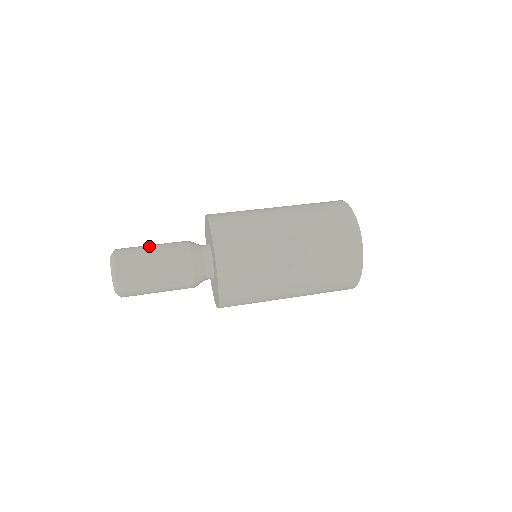
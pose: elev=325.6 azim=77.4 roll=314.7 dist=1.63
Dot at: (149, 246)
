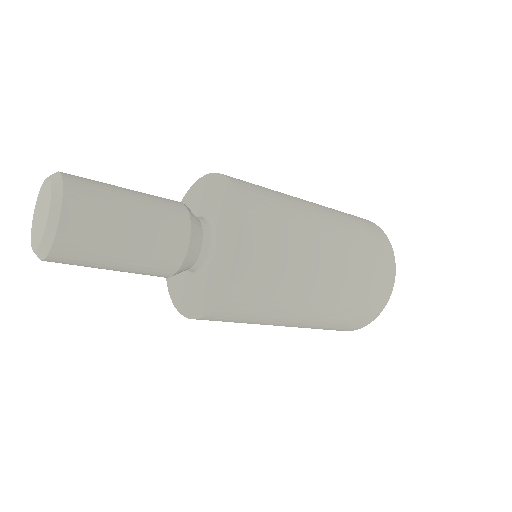
Dot at: (123, 189)
